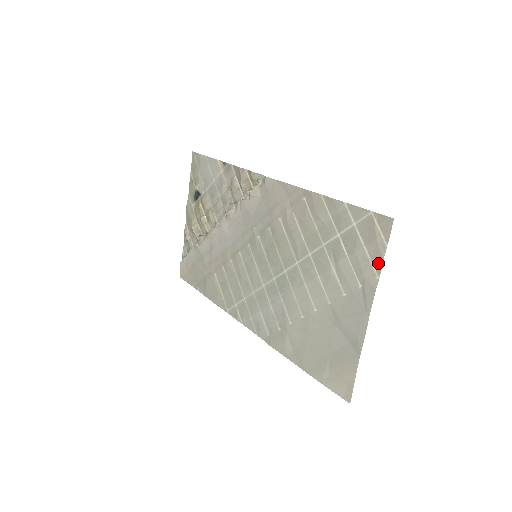
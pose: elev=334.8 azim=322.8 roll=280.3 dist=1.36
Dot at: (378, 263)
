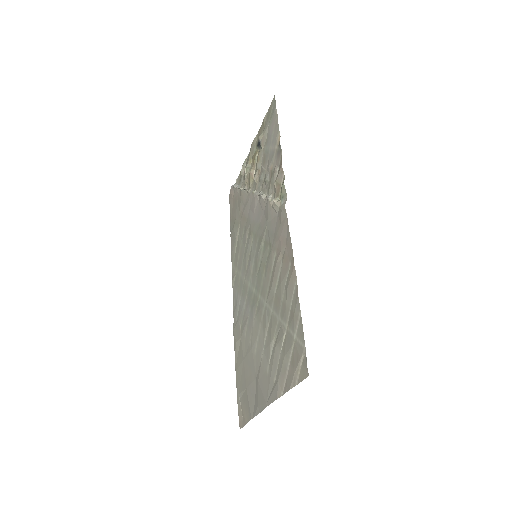
Dot at: (287, 386)
